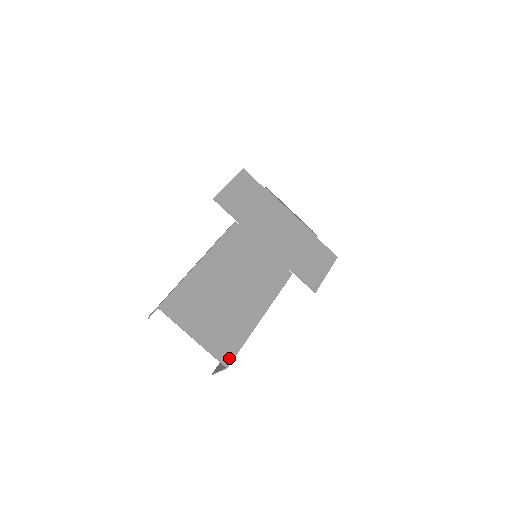
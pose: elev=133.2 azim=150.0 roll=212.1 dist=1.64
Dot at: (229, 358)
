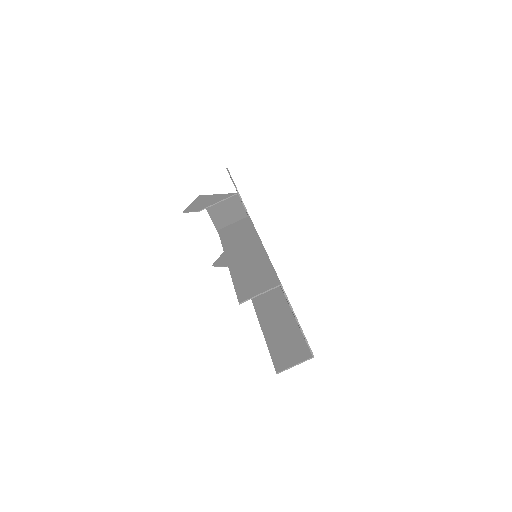
Dot at: occluded
